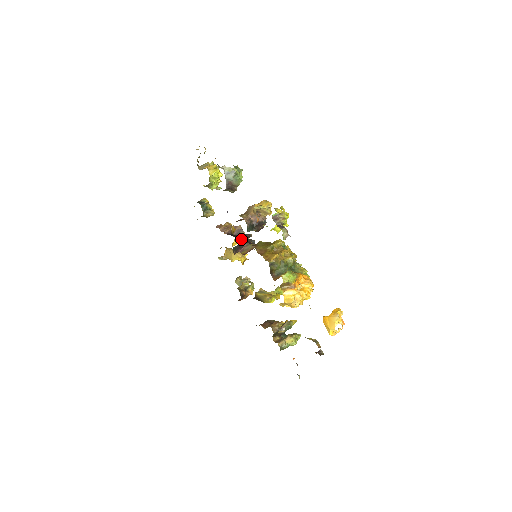
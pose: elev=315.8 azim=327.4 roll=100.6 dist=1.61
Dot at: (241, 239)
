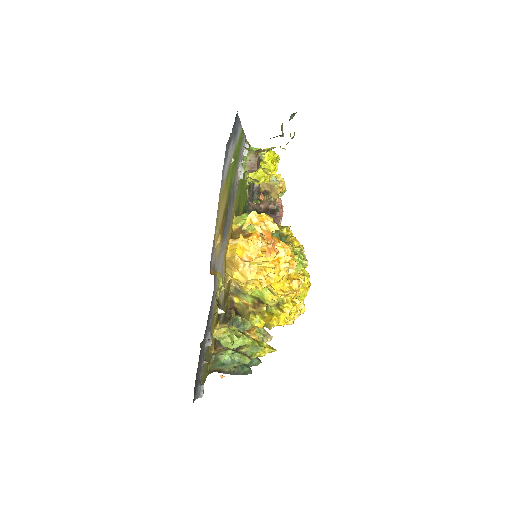
Dot at: occluded
